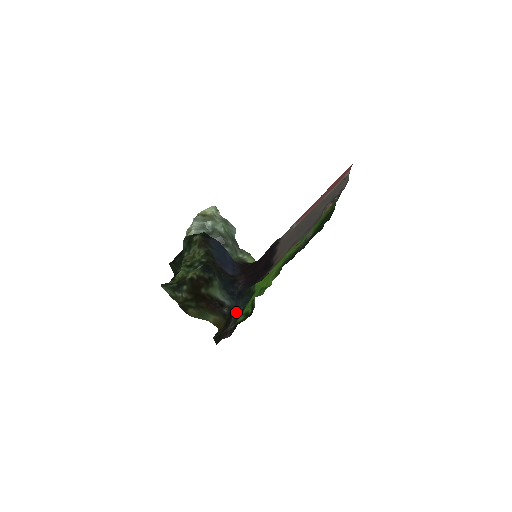
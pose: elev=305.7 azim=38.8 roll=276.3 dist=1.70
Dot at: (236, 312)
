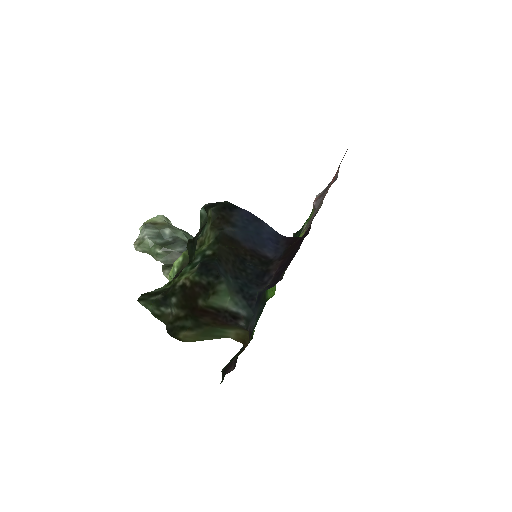
Dot at: (250, 328)
